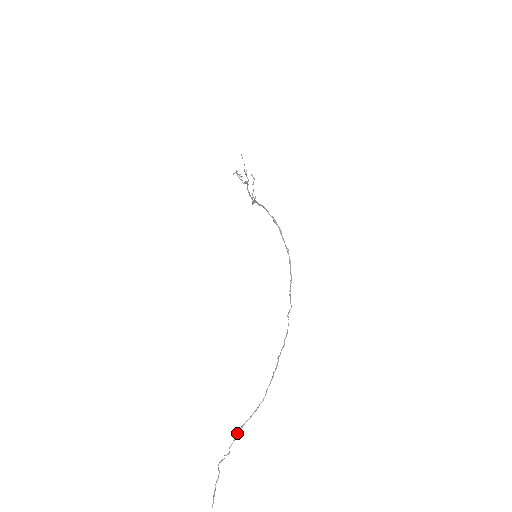
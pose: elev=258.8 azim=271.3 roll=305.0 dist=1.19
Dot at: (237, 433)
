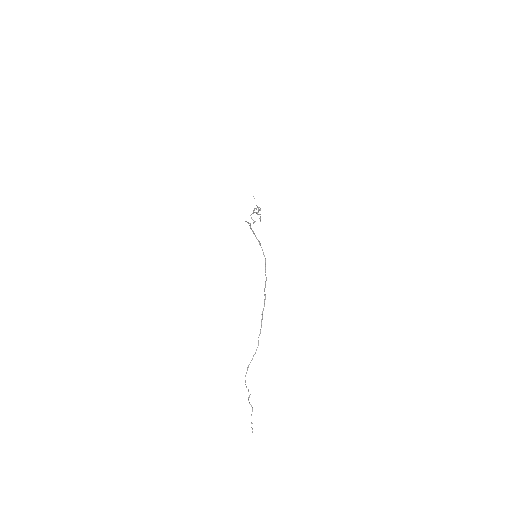
Dot at: (246, 372)
